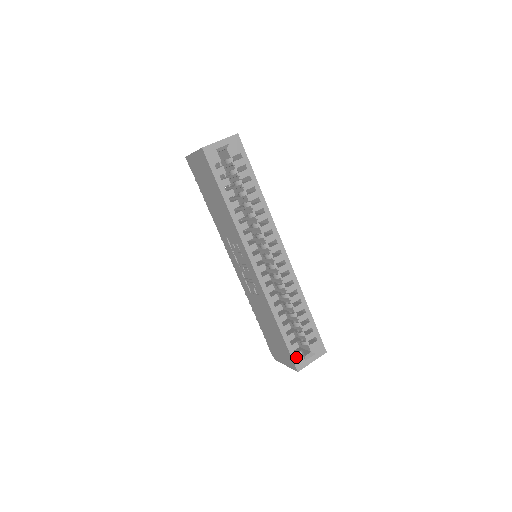
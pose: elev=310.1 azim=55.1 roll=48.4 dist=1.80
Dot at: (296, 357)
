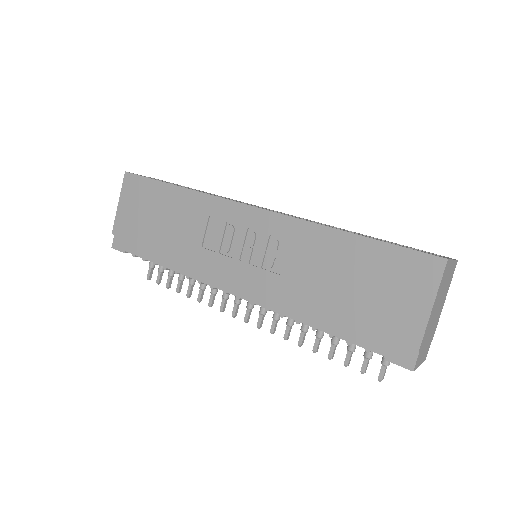
Dot at: (419, 251)
